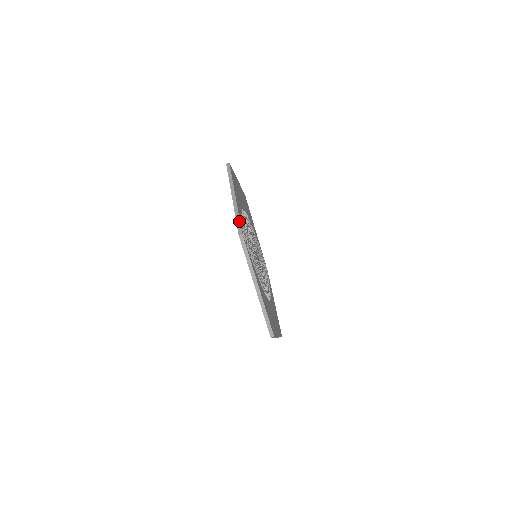
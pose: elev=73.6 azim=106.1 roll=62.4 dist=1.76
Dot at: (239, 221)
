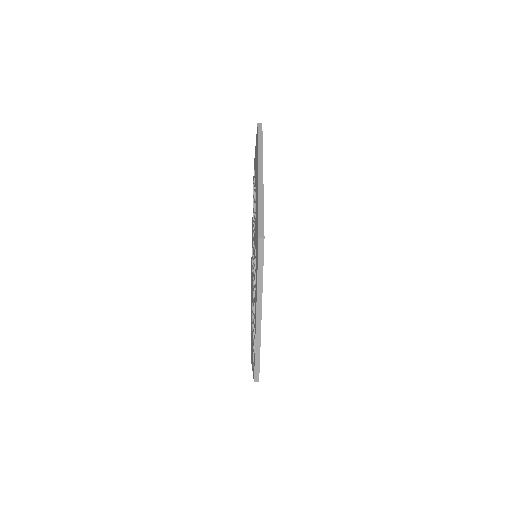
Dot at: (259, 362)
